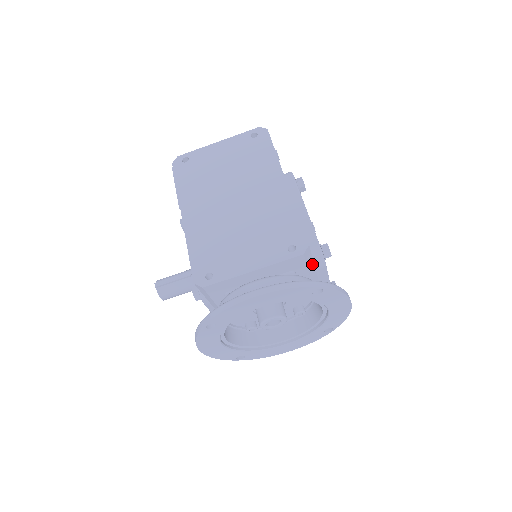
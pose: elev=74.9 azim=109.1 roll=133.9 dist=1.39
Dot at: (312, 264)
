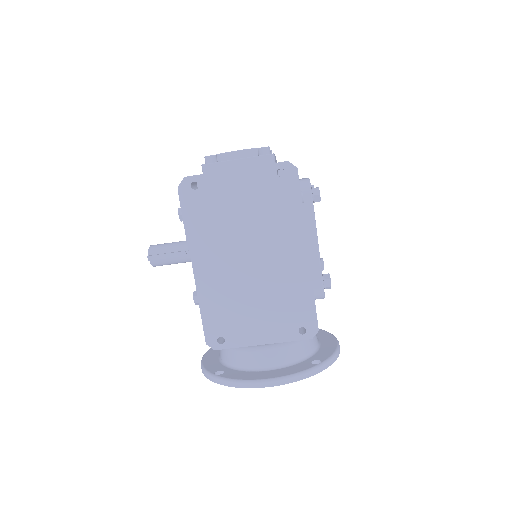
Dot at: occluded
